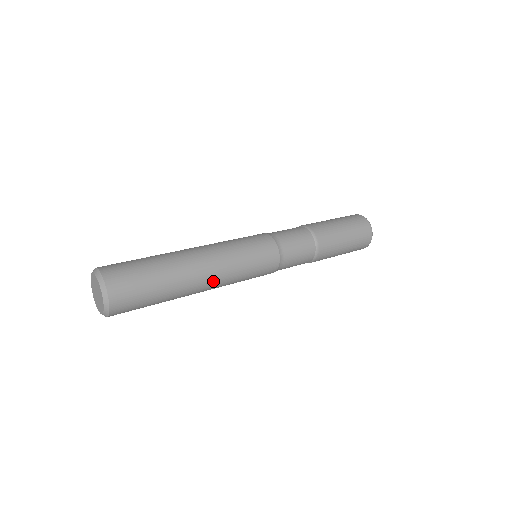
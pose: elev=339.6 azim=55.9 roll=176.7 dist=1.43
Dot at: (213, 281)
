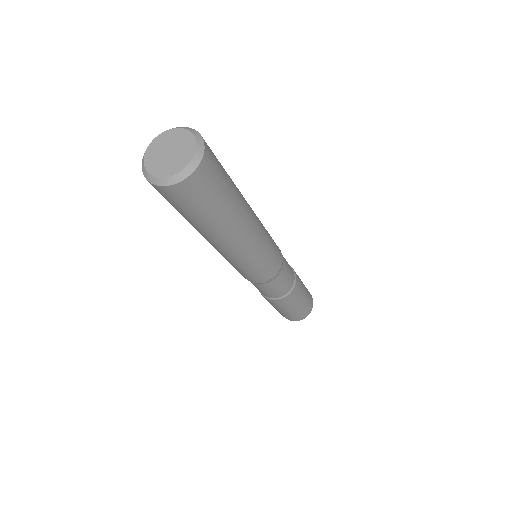
Dot at: (253, 212)
